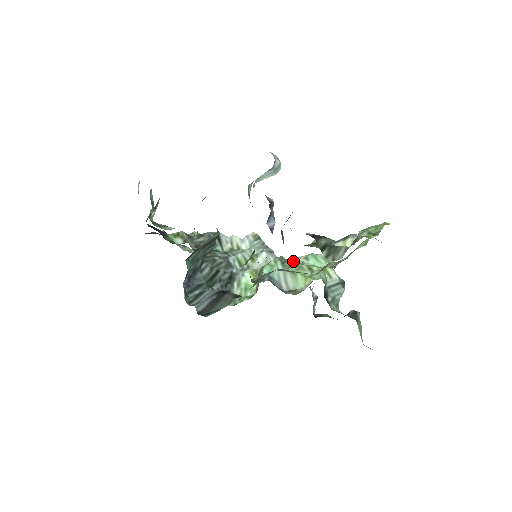
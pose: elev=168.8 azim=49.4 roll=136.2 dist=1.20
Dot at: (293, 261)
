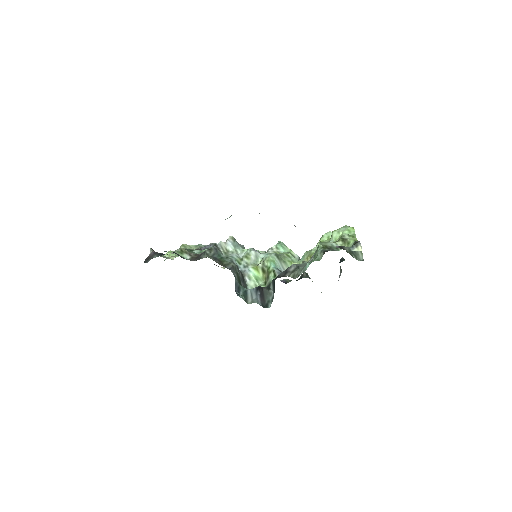
Dot at: (273, 252)
